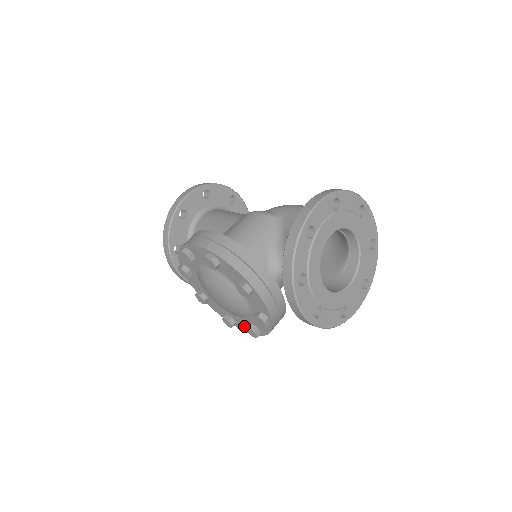
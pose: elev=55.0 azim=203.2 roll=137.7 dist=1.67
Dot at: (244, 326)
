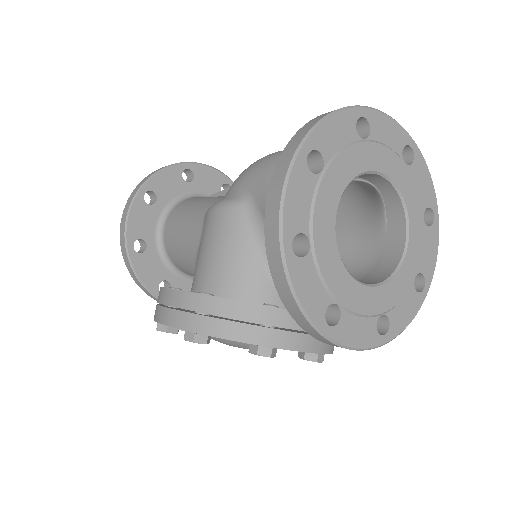
Dot at: occluded
